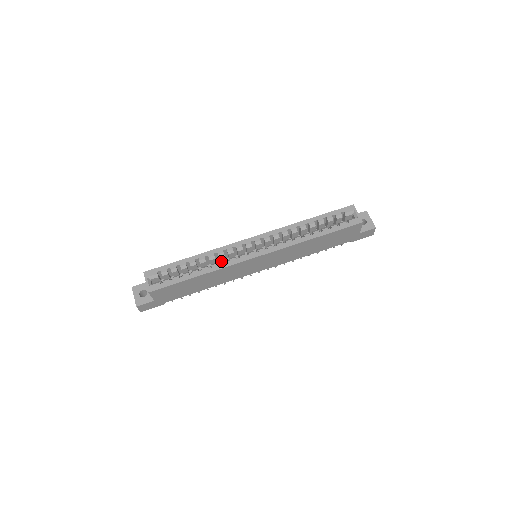
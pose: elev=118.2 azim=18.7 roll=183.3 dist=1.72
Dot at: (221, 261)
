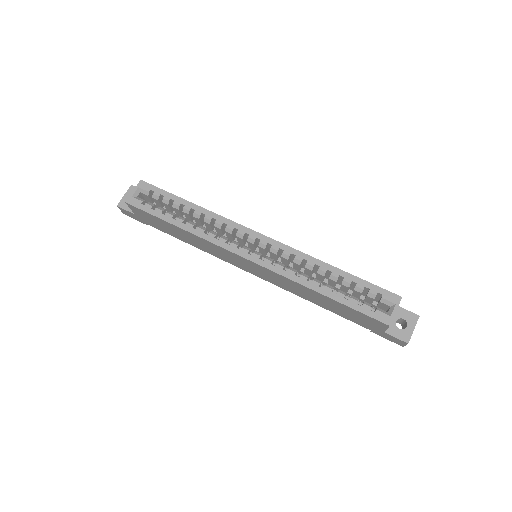
Dot at: (211, 231)
